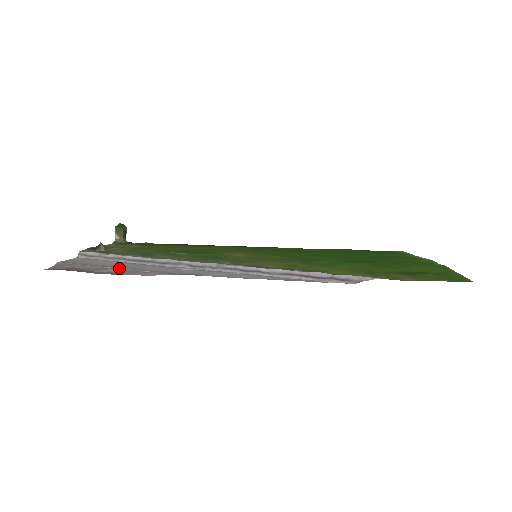
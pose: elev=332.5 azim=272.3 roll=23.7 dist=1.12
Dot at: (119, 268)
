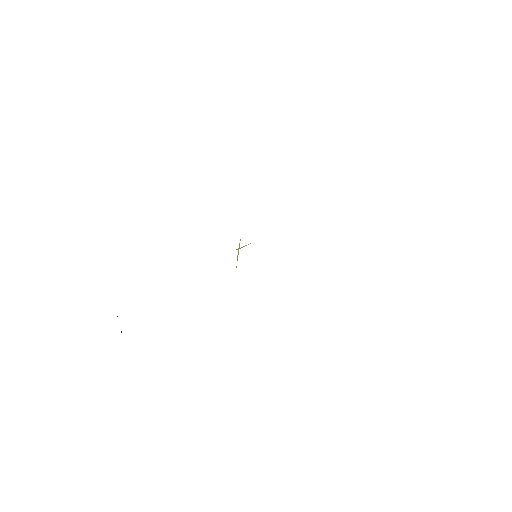
Dot at: occluded
